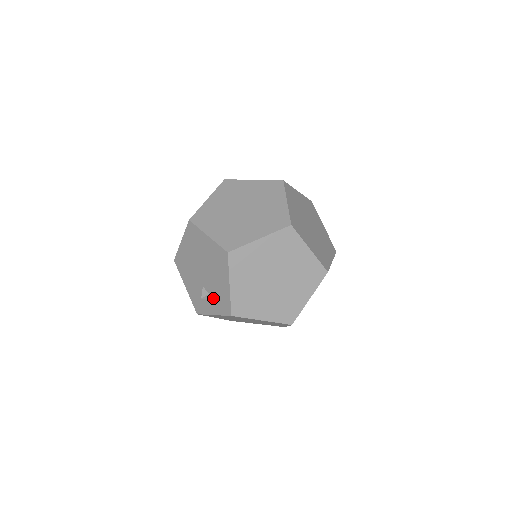
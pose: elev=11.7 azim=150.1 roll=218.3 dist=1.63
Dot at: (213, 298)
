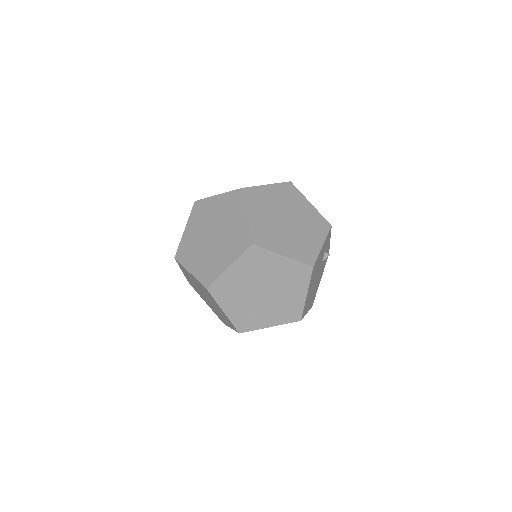
Dot at: occluded
